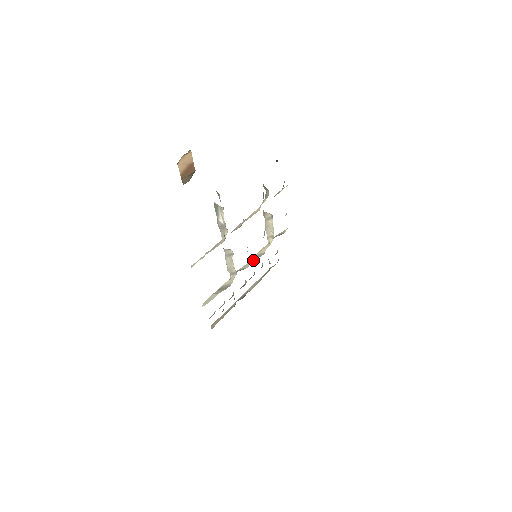
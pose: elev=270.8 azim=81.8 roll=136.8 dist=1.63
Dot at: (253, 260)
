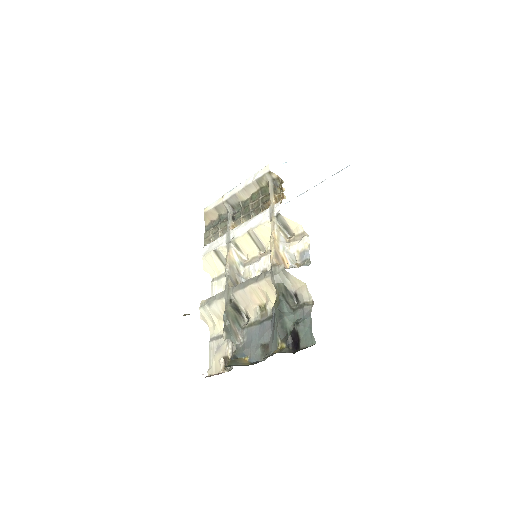
Dot at: (252, 244)
